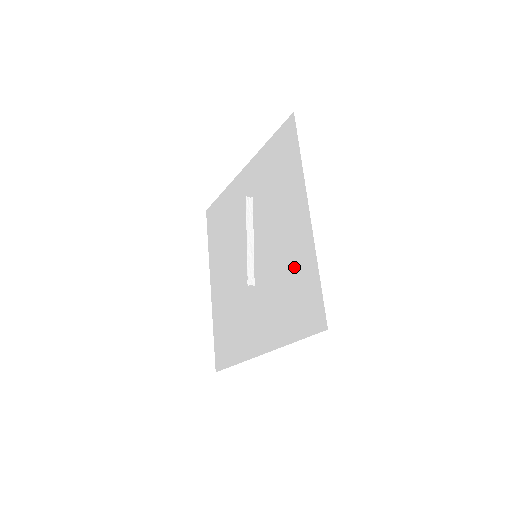
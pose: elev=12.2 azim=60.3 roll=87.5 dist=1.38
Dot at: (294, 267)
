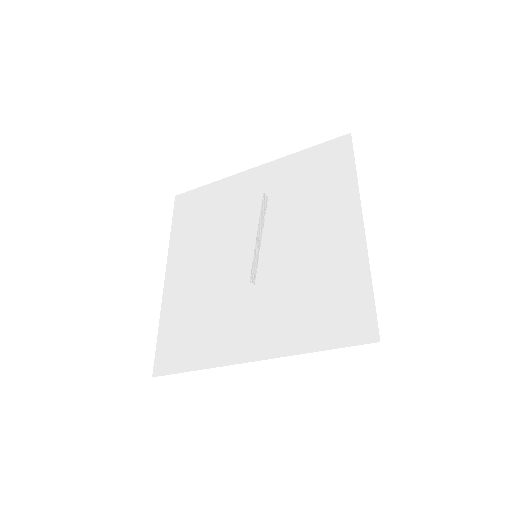
Dot at: (331, 274)
